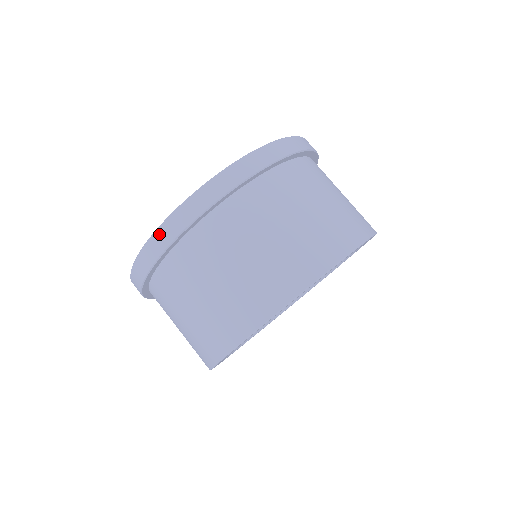
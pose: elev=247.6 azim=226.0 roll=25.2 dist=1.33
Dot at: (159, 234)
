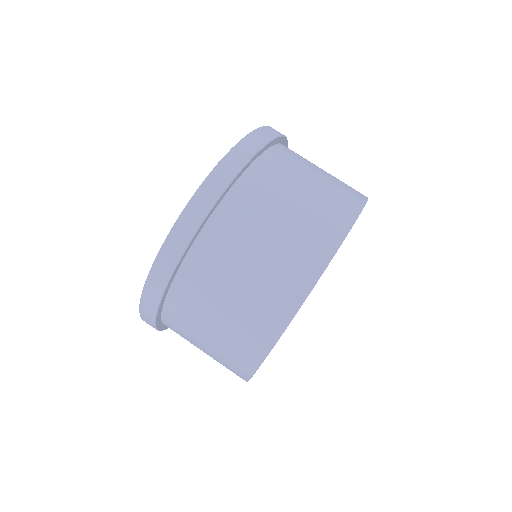
Dot at: (171, 240)
